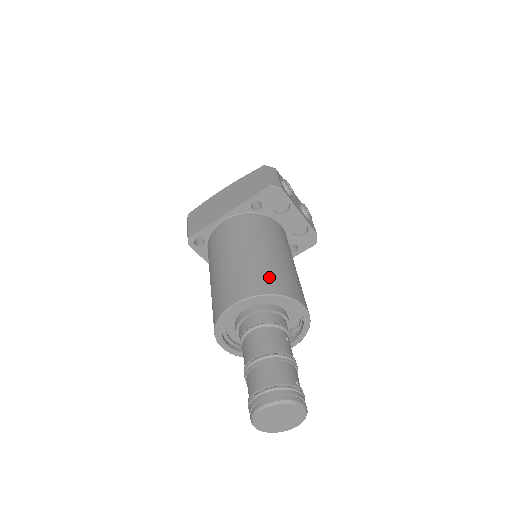
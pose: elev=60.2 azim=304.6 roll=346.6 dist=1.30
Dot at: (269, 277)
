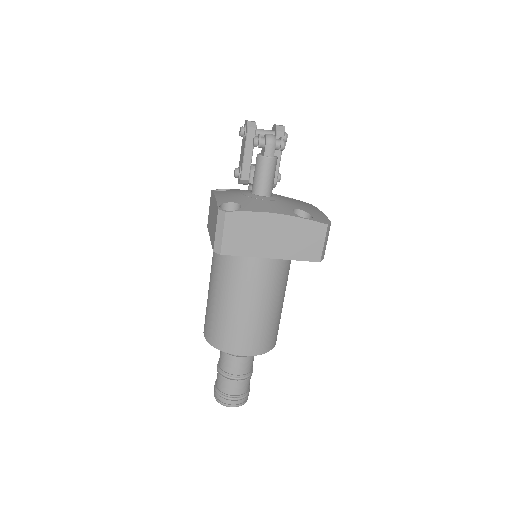
Dot at: (273, 335)
